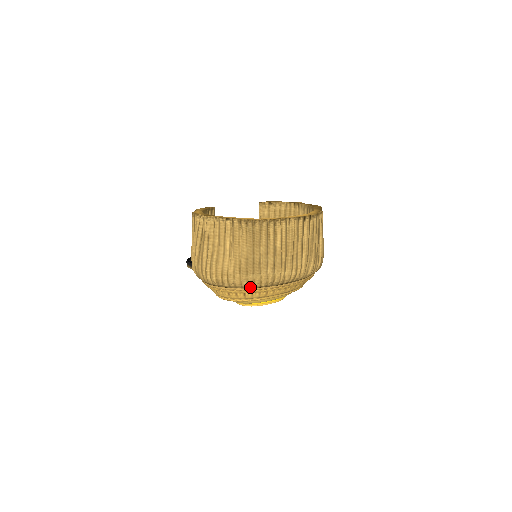
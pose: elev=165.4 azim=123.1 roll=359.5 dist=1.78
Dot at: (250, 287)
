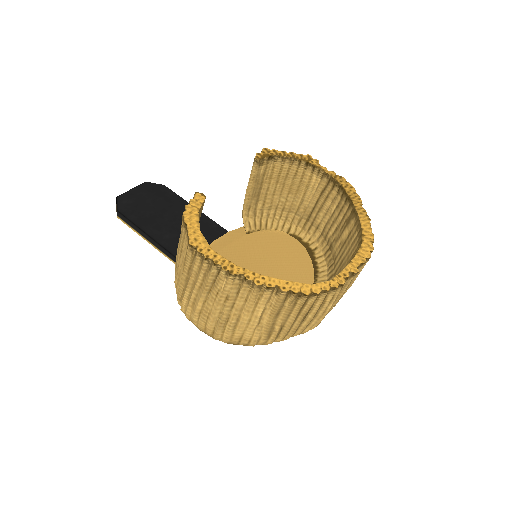
Dot at: occluded
